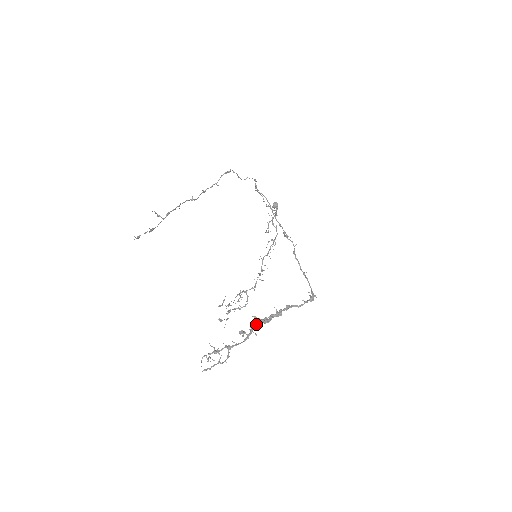
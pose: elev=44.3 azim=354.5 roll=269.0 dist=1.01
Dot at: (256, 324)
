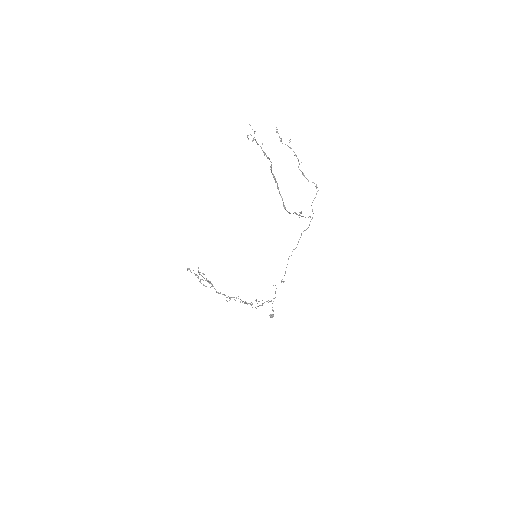
Dot at: occluded
